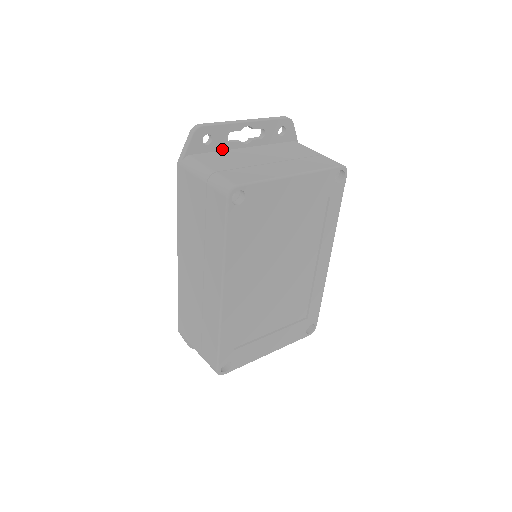
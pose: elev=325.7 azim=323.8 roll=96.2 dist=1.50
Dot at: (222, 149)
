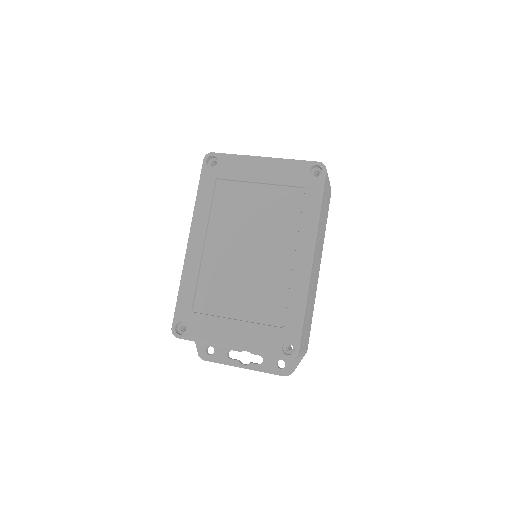
Dot at: occluded
